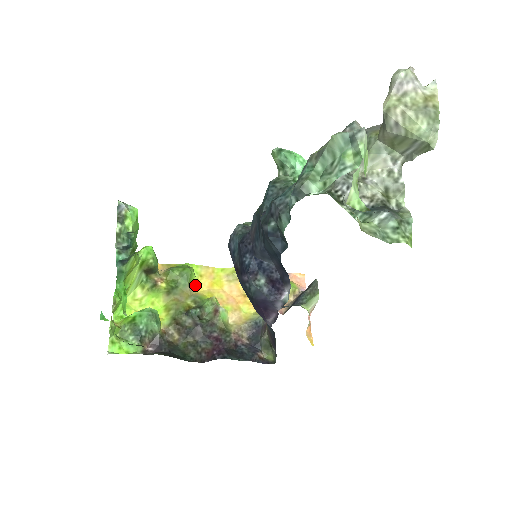
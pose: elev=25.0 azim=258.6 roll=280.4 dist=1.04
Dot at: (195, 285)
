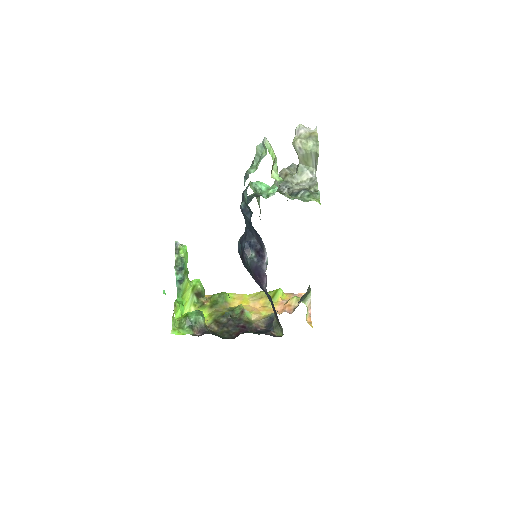
Dot at: (230, 303)
